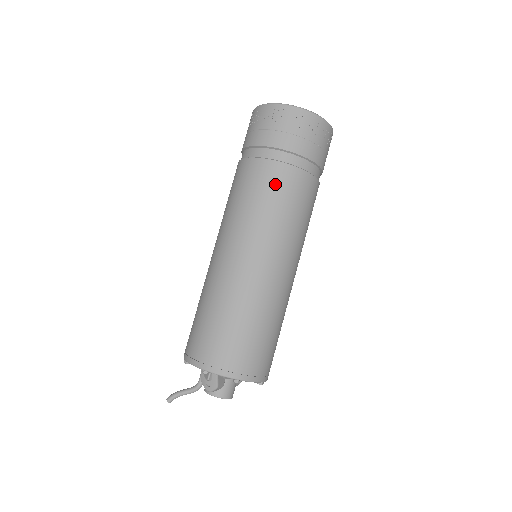
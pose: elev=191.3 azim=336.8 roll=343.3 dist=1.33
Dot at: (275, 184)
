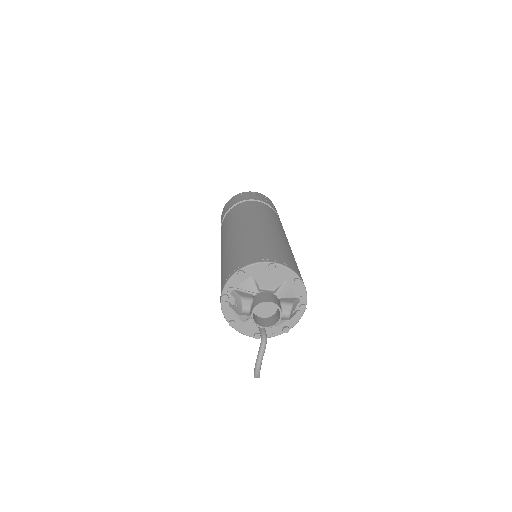
Dot at: (226, 220)
